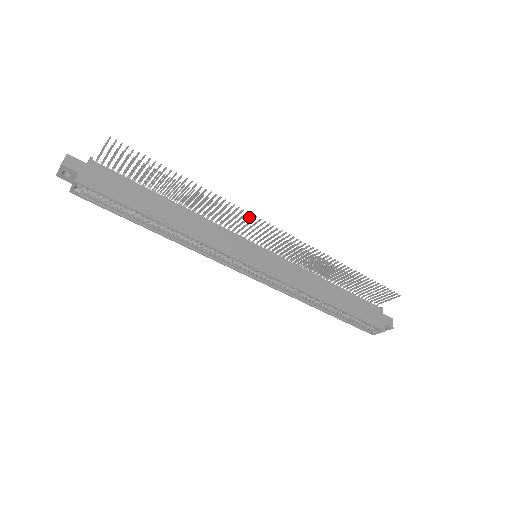
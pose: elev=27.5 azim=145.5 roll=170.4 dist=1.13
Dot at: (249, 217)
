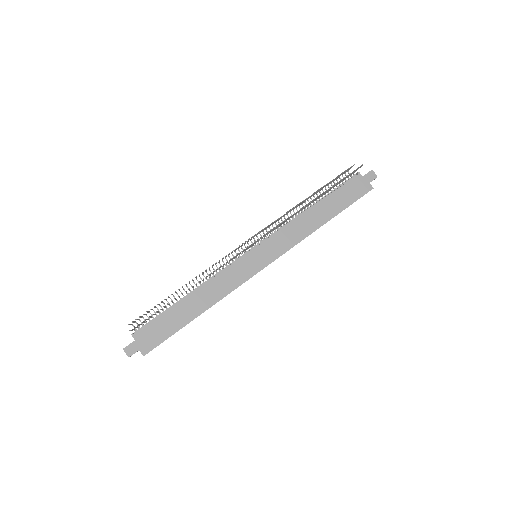
Dot at: (231, 259)
